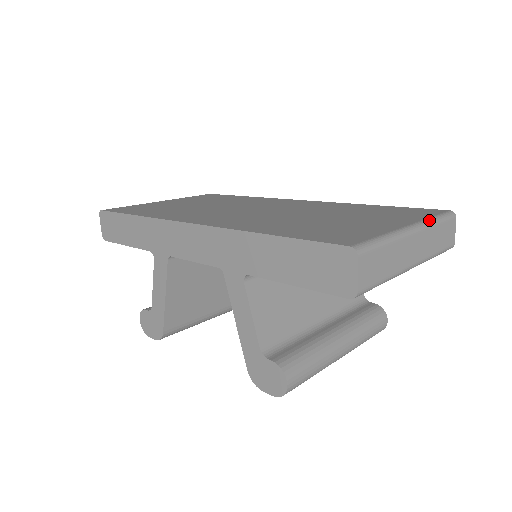
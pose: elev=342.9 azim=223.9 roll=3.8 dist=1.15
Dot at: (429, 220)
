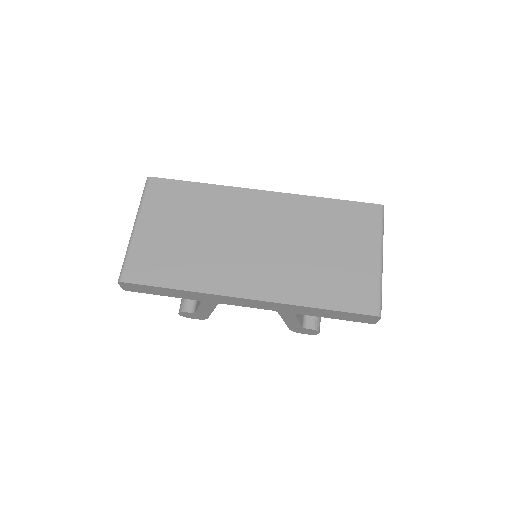
Dot at: (382, 237)
